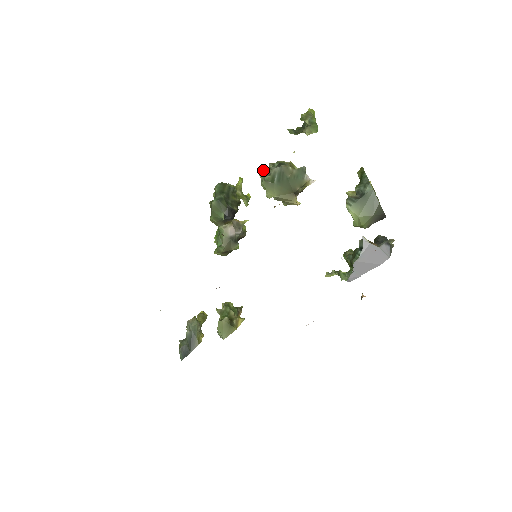
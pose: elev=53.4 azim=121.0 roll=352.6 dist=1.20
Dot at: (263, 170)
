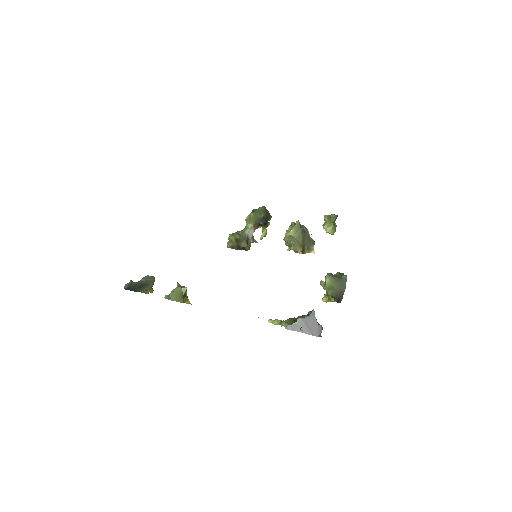
Dot at: occluded
